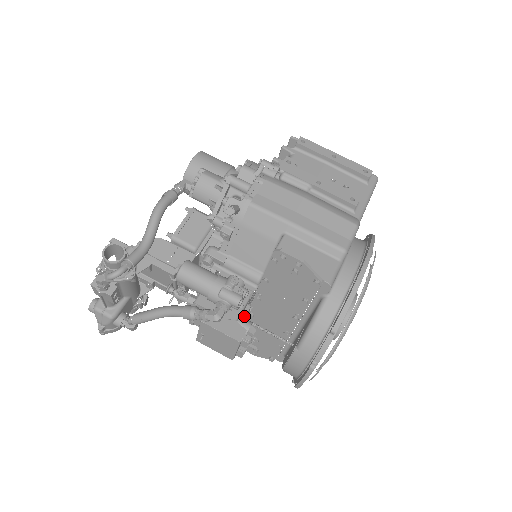
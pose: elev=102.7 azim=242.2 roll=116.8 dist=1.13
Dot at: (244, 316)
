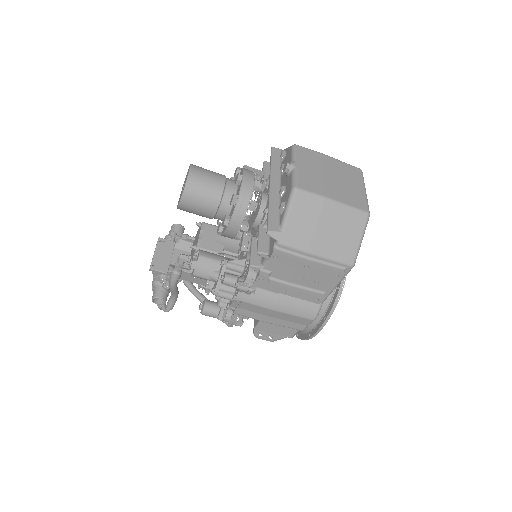
Dot at: occluded
